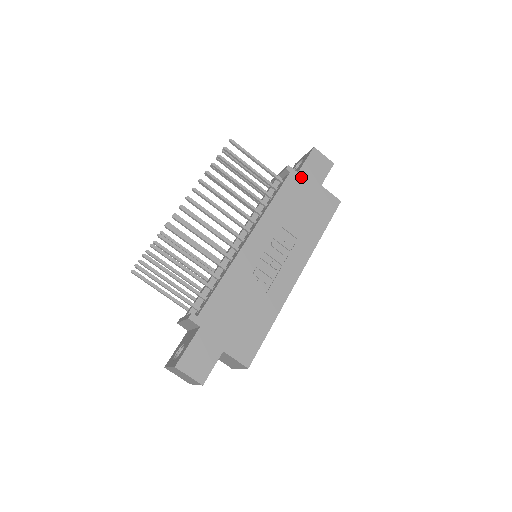
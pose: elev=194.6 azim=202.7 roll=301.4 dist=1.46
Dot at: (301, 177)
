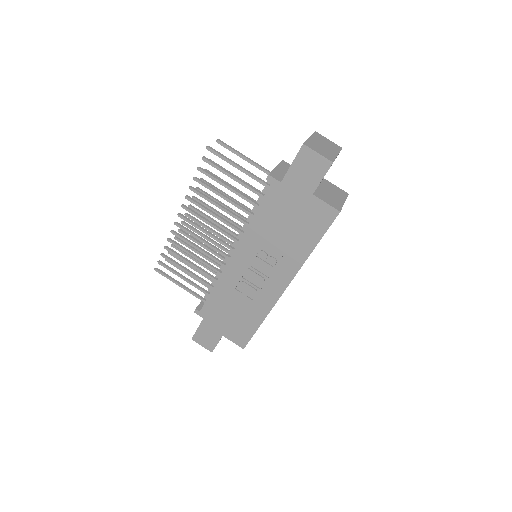
Dot at: (285, 187)
